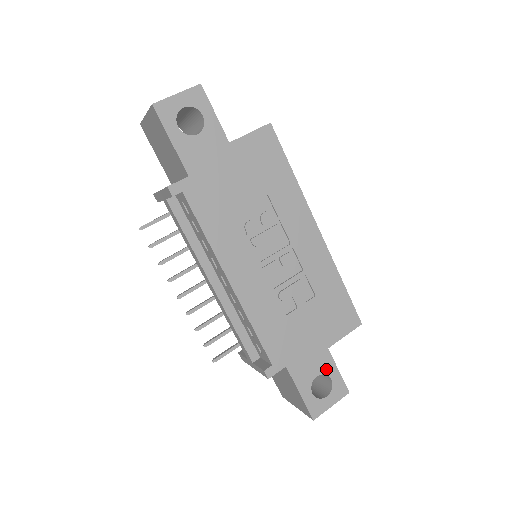
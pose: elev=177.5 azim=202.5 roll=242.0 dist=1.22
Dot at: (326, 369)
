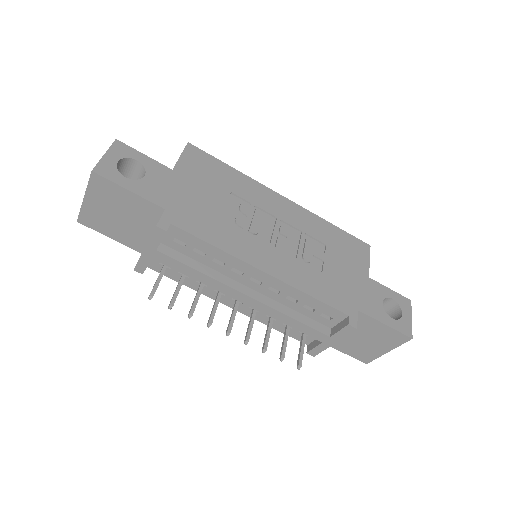
Dot at: (382, 294)
